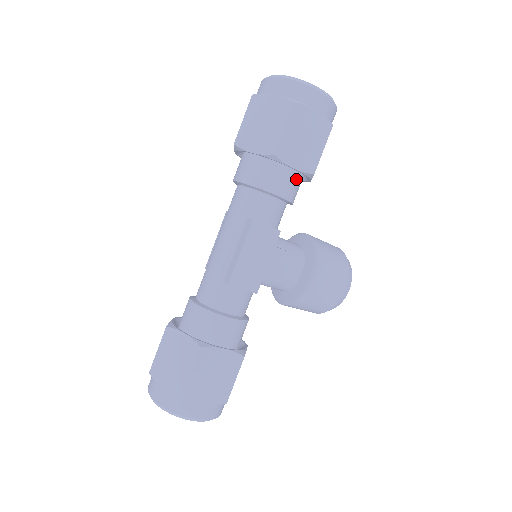
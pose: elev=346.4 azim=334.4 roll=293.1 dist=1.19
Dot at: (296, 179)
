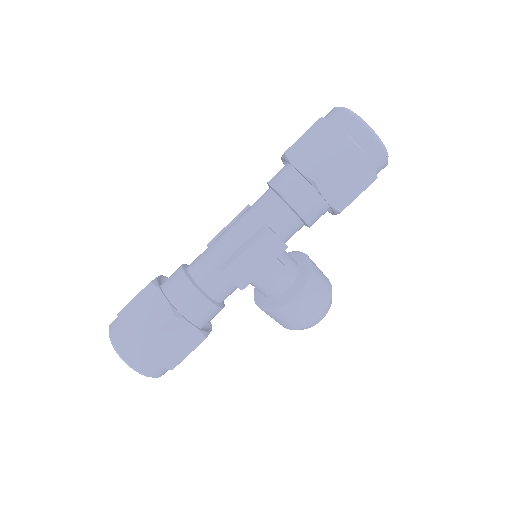
Dot at: (323, 209)
